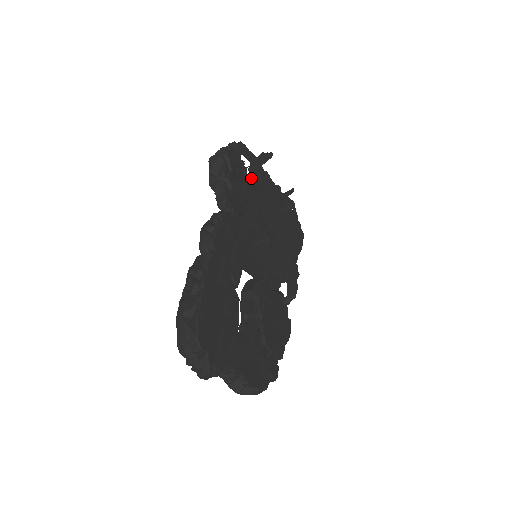
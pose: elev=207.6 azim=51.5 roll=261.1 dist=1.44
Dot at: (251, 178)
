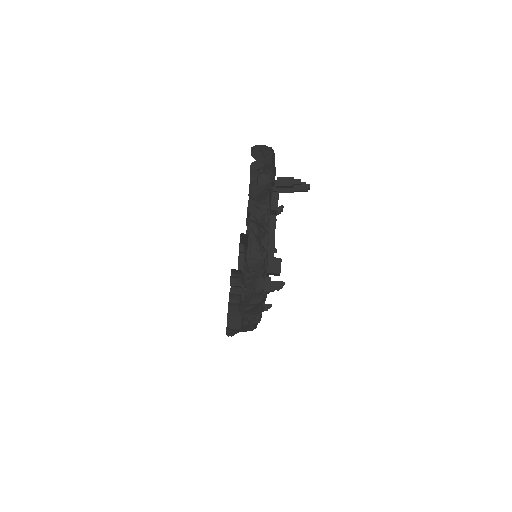
Dot at: occluded
